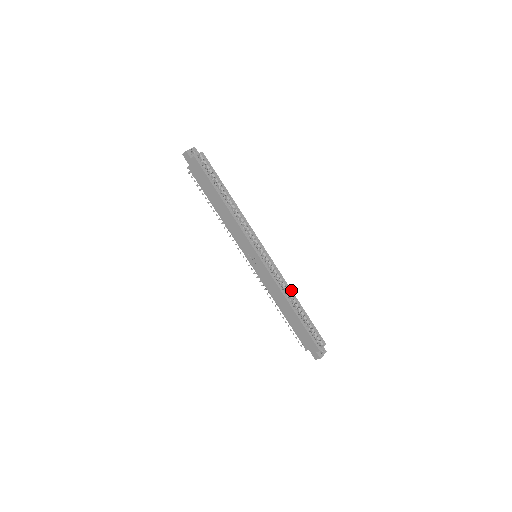
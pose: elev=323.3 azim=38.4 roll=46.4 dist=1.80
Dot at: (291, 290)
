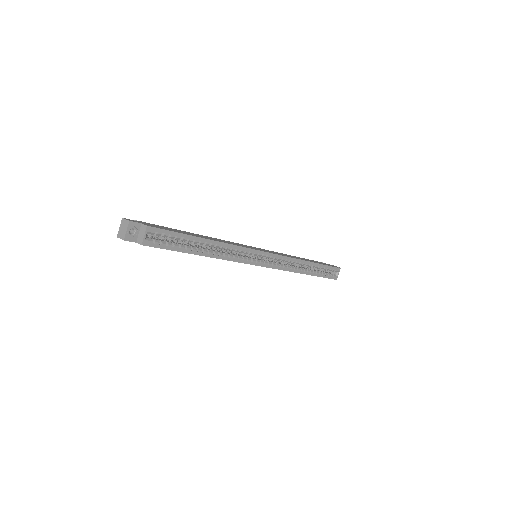
Dot at: (302, 260)
